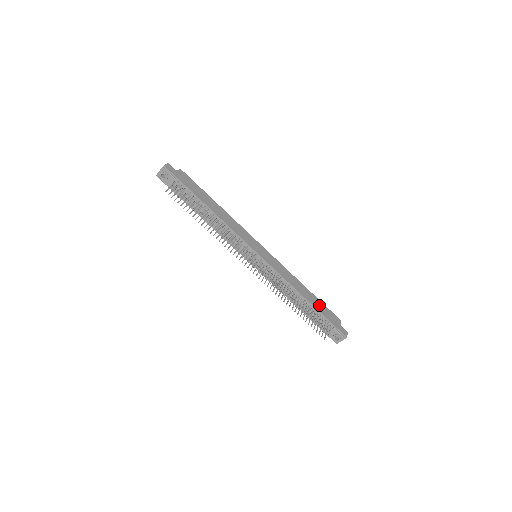
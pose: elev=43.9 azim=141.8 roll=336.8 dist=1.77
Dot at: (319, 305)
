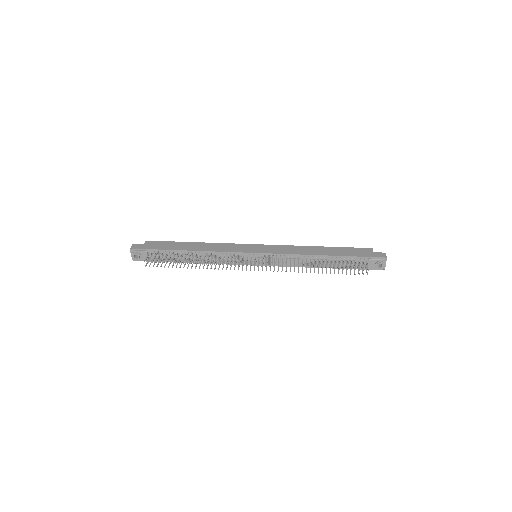
Dot at: (340, 251)
